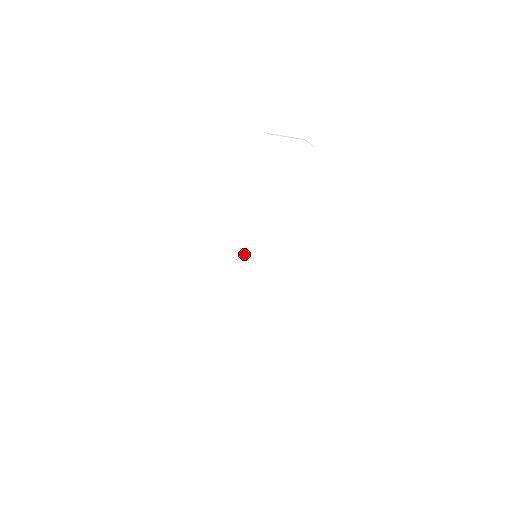
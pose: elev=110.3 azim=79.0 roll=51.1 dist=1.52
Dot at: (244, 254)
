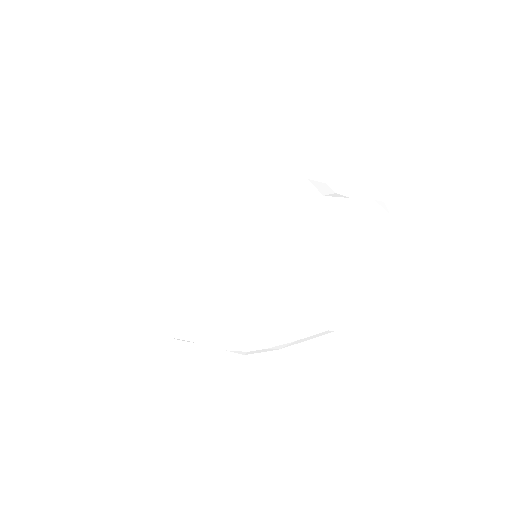
Dot at: (294, 311)
